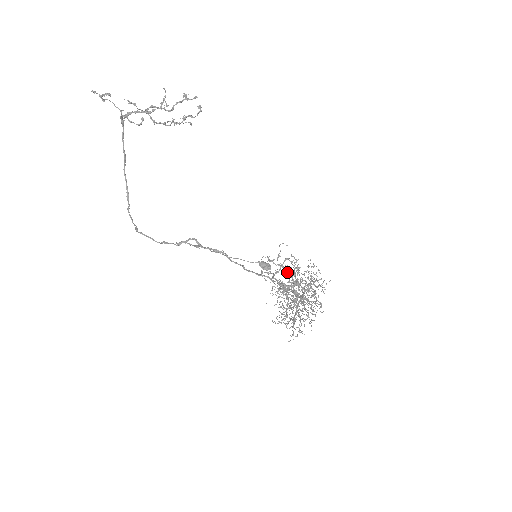
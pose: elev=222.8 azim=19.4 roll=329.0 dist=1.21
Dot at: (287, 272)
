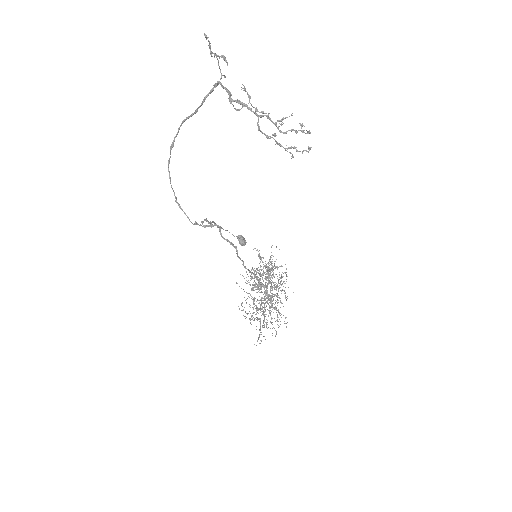
Dot at: (268, 273)
